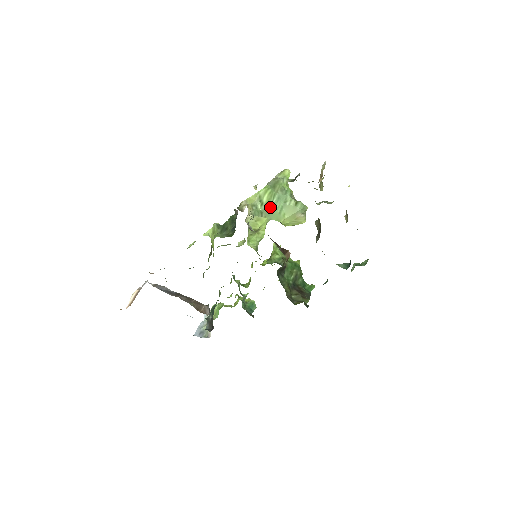
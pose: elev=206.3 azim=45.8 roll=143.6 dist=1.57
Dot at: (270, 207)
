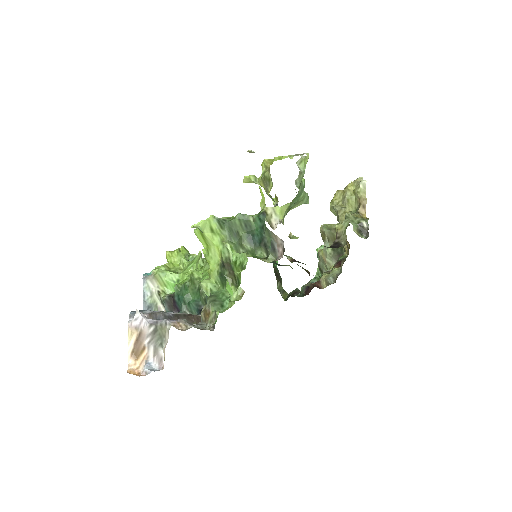
Dot at: occluded
